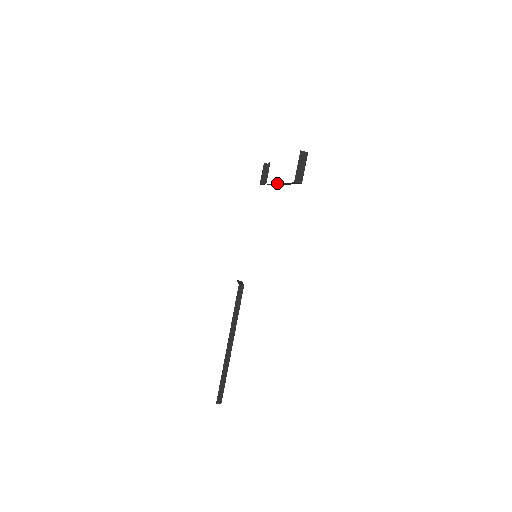
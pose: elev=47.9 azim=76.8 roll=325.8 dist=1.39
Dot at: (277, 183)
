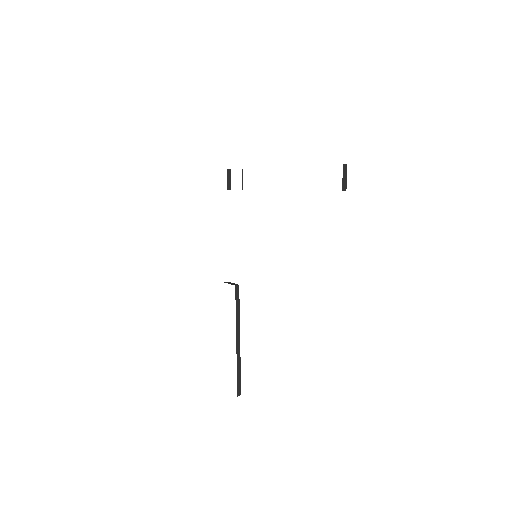
Dot at: occluded
